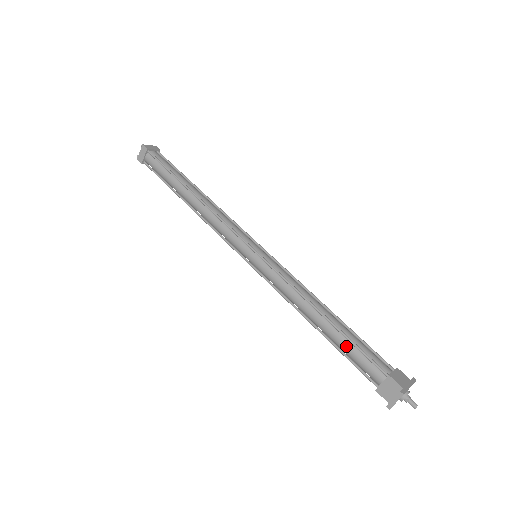
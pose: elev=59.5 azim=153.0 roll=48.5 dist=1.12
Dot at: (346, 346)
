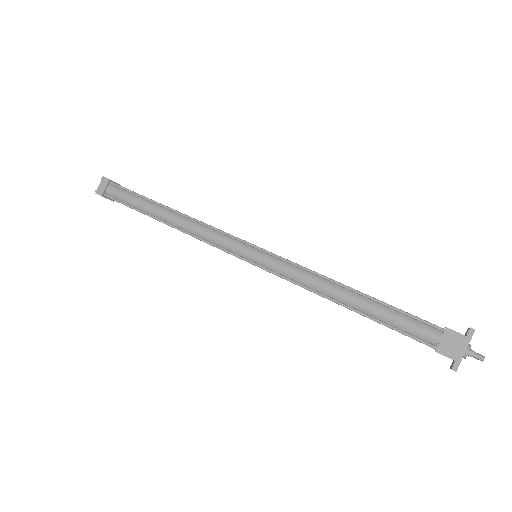
Dot at: occluded
